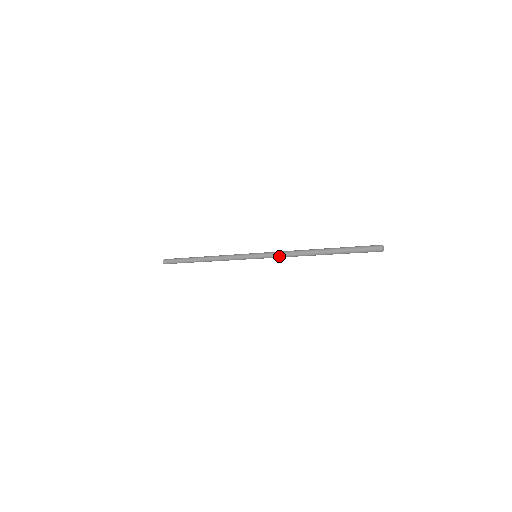
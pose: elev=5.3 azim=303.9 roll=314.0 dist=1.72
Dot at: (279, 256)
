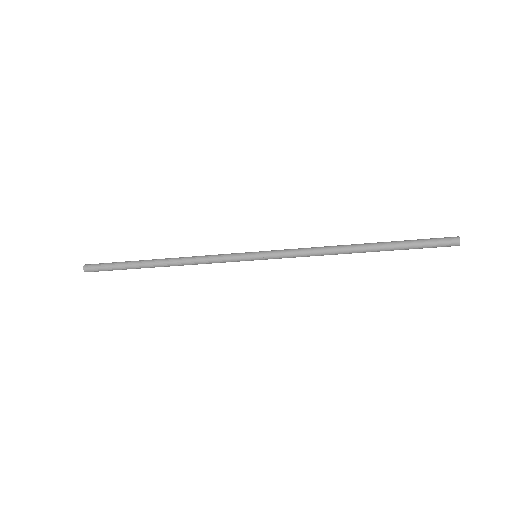
Dot at: (297, 254)
